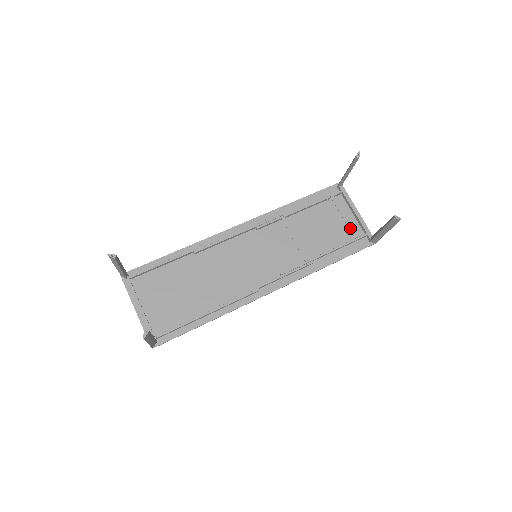
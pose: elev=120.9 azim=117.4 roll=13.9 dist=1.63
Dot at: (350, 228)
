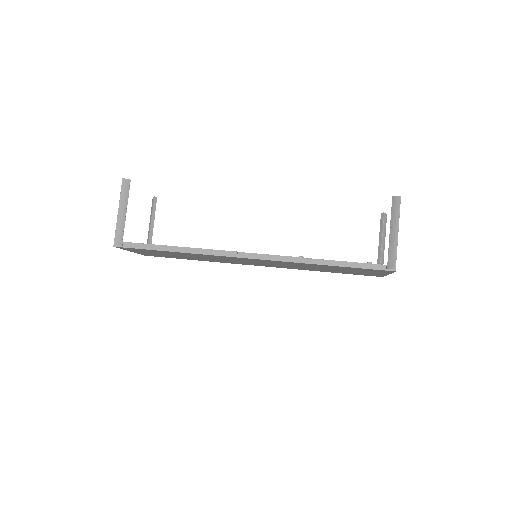
Dot at: occluded
